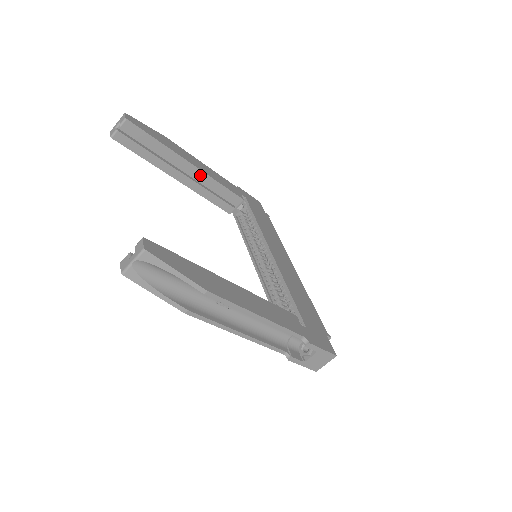
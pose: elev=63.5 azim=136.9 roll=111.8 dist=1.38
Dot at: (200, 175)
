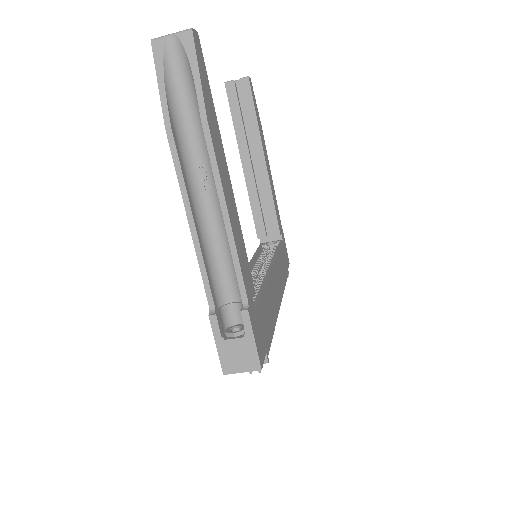
Dot at: (264, 177)
